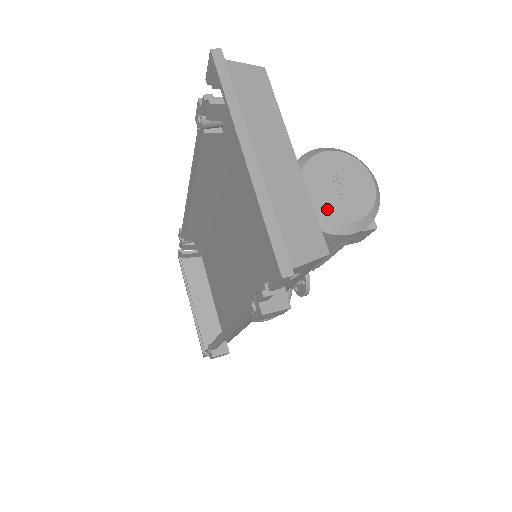
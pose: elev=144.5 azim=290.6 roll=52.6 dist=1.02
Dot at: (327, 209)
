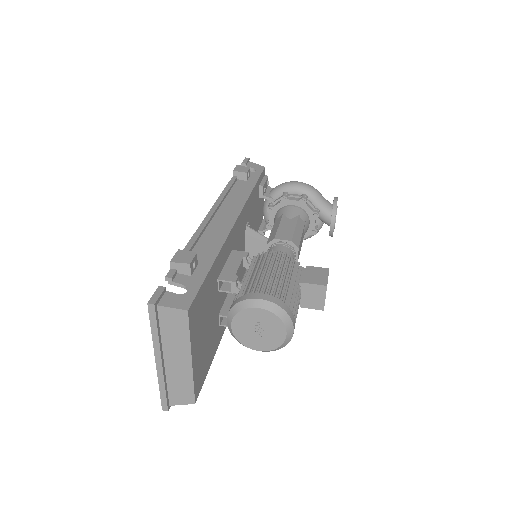
Dot at: (244, 339)
